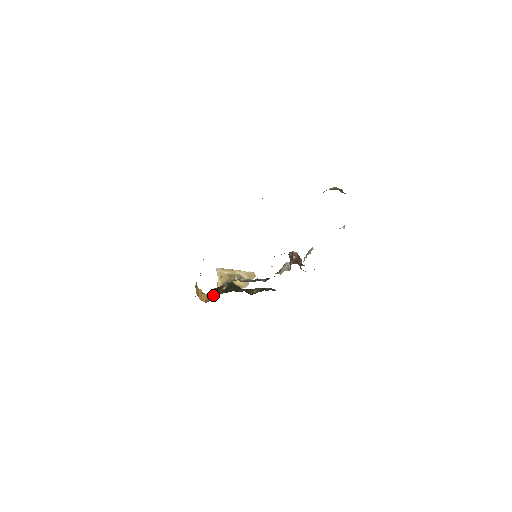
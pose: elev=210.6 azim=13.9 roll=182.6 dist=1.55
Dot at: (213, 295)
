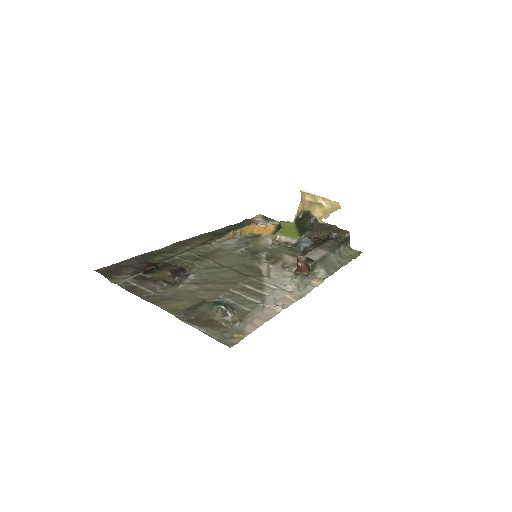
Dot at: (276, 231)
